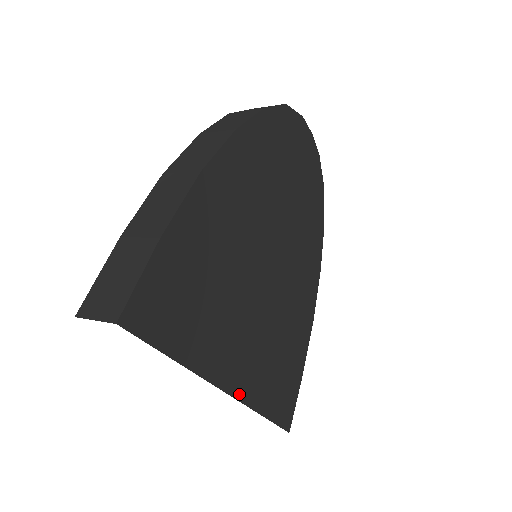
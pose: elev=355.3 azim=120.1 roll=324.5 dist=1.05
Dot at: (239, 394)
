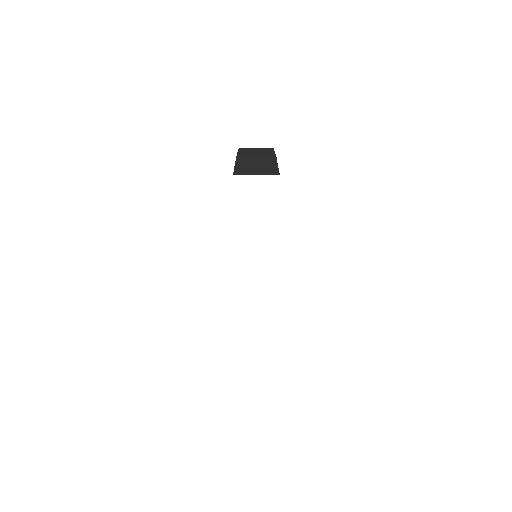
Dot at: occluded
